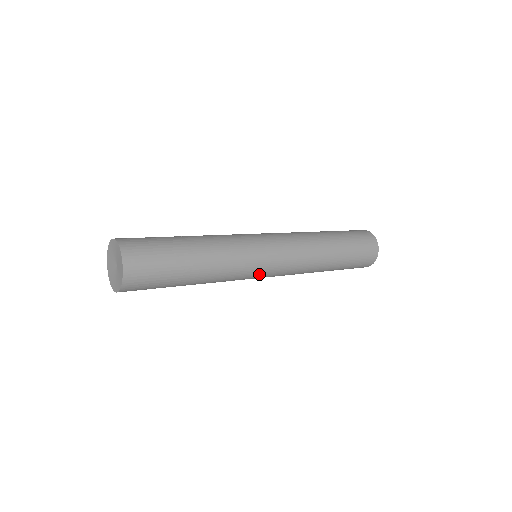
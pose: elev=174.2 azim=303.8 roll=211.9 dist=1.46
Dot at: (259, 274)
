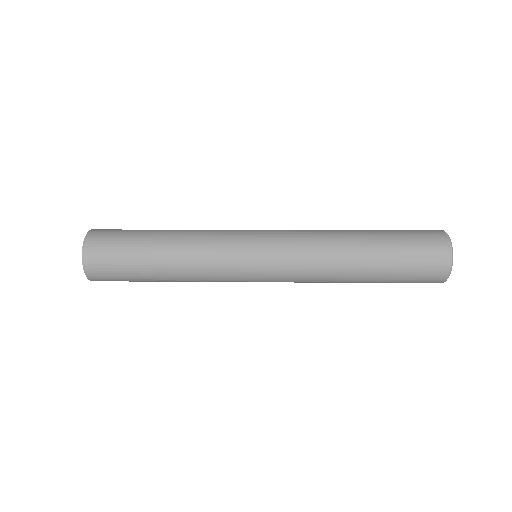
Dot at: (248, 277)
